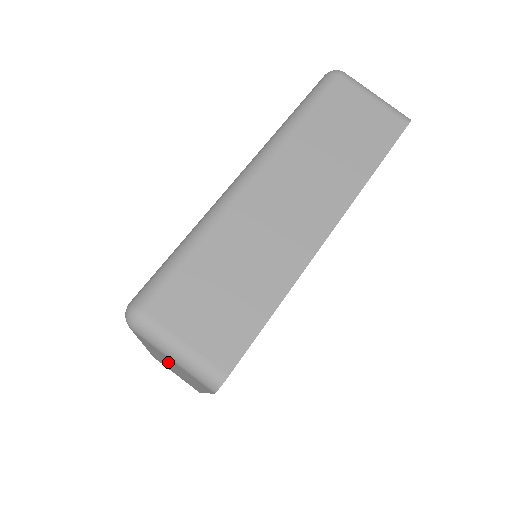
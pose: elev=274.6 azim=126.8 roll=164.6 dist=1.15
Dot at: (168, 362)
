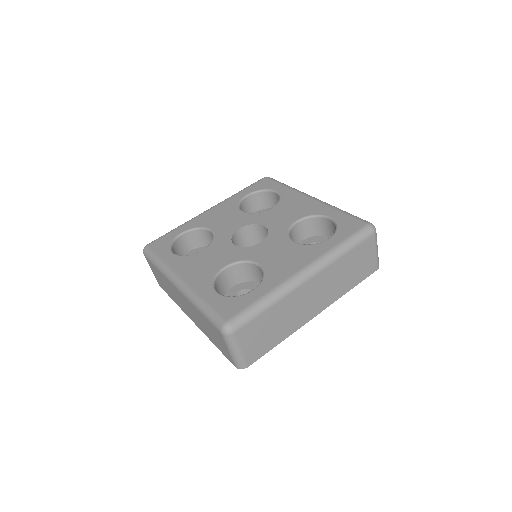
Dot at: (202, 321)
